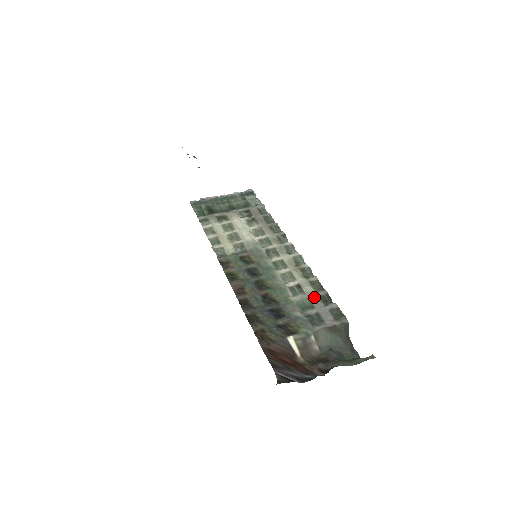
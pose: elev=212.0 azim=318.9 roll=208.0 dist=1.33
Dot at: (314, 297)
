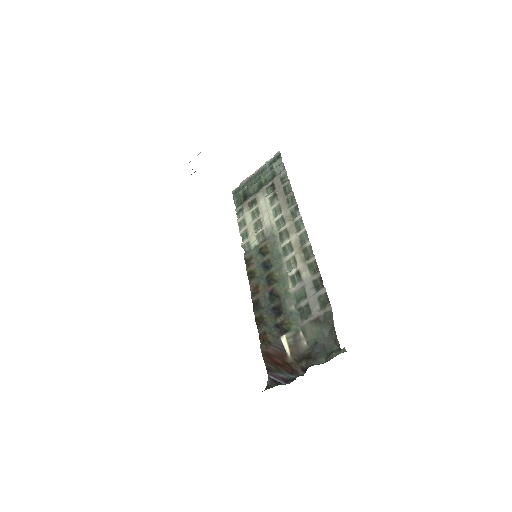
Dot at: (308, 284)
